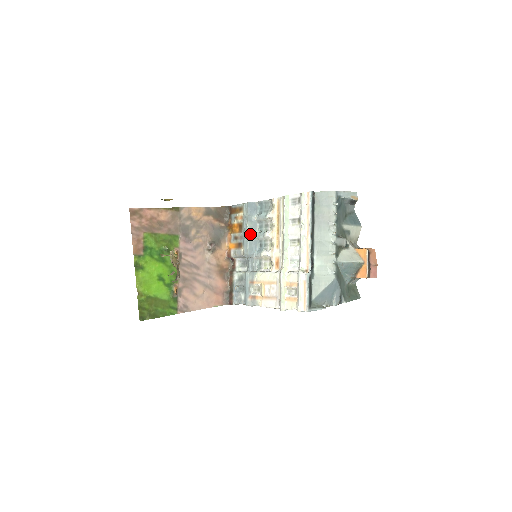
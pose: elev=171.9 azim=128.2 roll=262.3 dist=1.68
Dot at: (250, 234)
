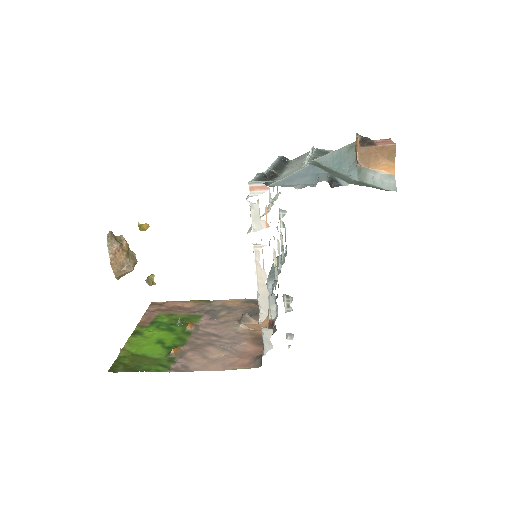
Dot at: (273, 270)
